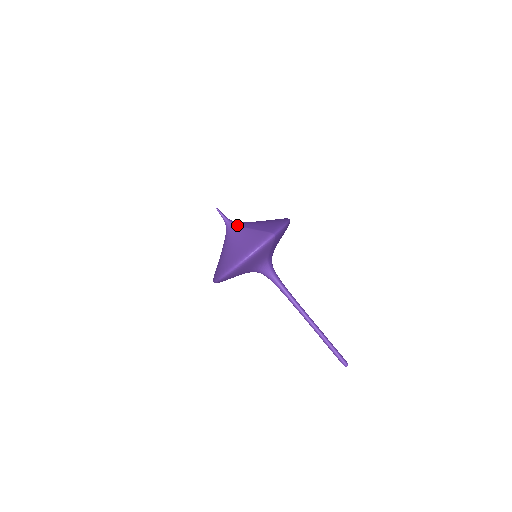
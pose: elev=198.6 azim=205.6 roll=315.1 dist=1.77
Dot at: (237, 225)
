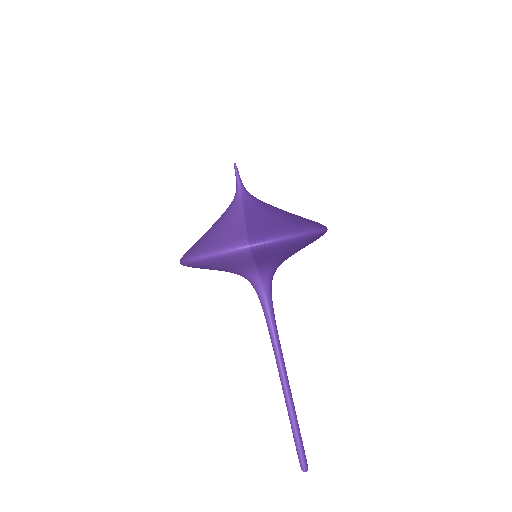
Dot at: (242, 201)
